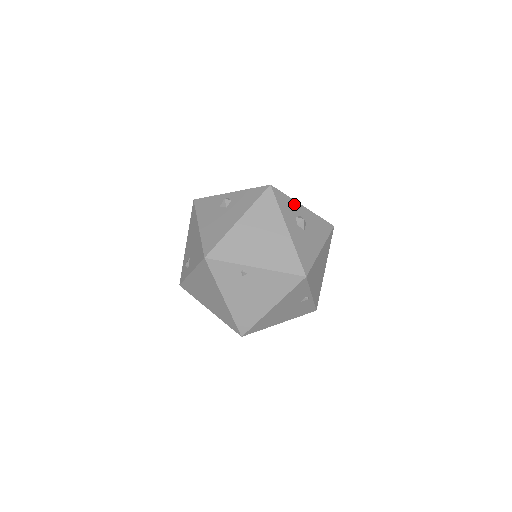
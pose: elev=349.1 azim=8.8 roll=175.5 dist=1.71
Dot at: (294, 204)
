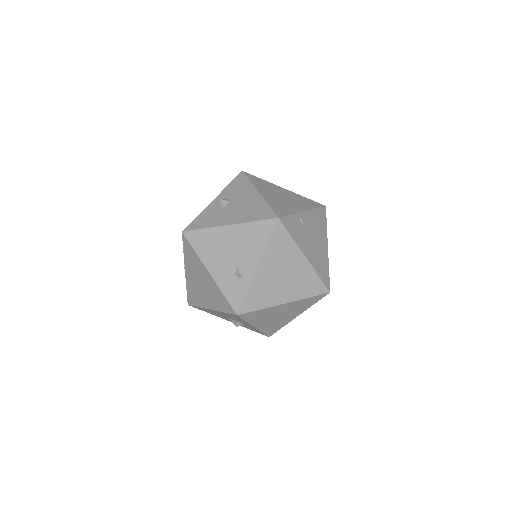
Dot at: occluded
